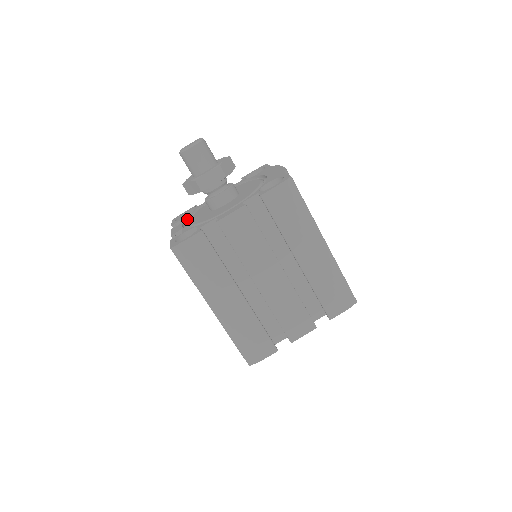
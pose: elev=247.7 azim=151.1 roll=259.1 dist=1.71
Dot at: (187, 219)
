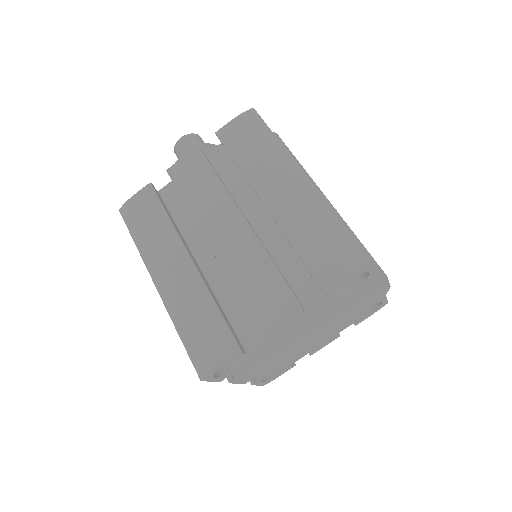
Dot at: occluded
